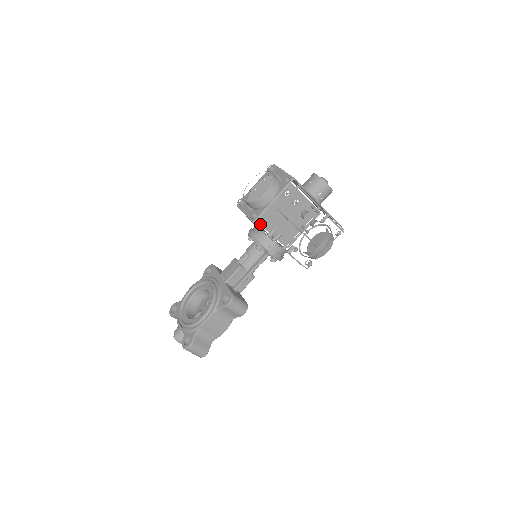
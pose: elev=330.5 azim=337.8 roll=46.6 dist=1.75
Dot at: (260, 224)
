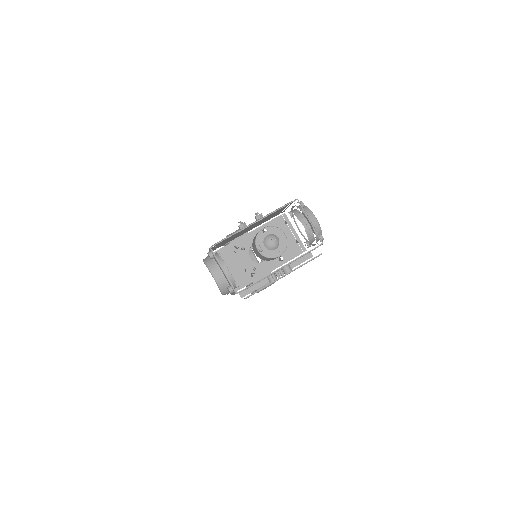
Dot at: occluded
